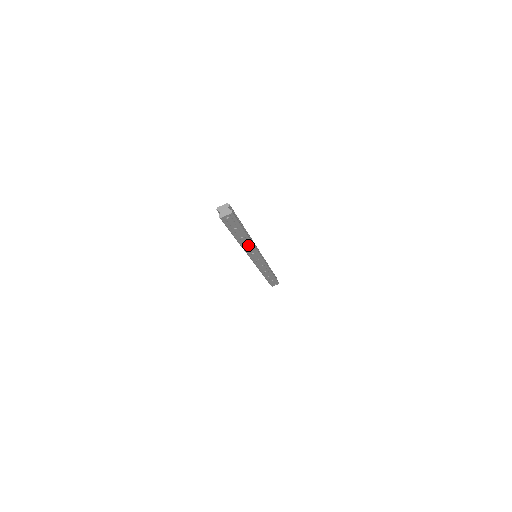
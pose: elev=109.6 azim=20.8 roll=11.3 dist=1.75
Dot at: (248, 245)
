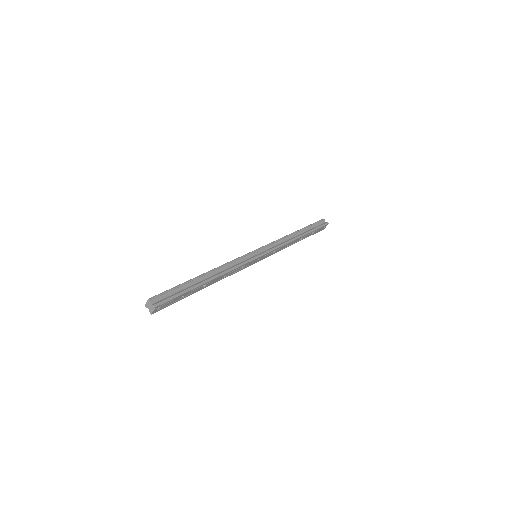
Dot at: (225, 275)
